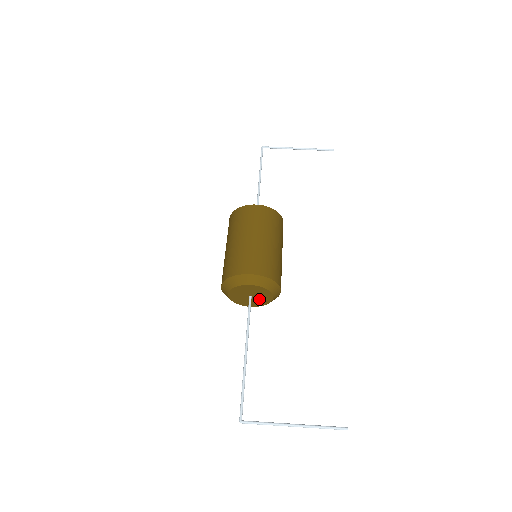
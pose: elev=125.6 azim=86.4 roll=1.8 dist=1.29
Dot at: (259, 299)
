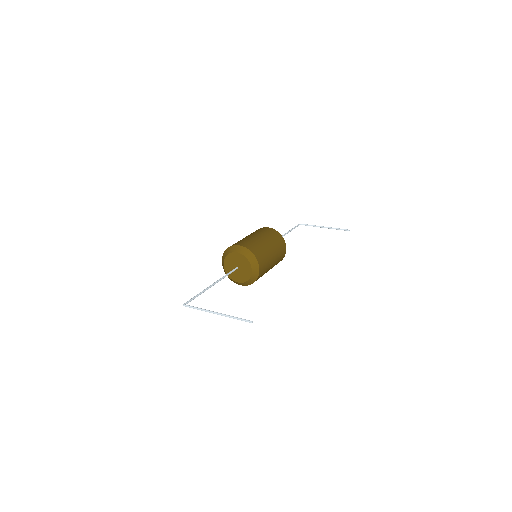
Dot at: (243, 272)
